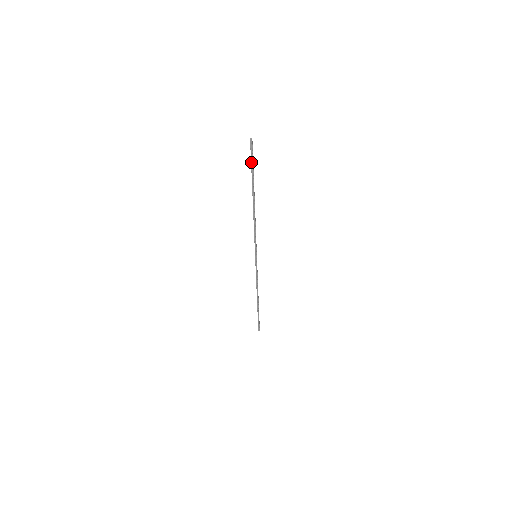
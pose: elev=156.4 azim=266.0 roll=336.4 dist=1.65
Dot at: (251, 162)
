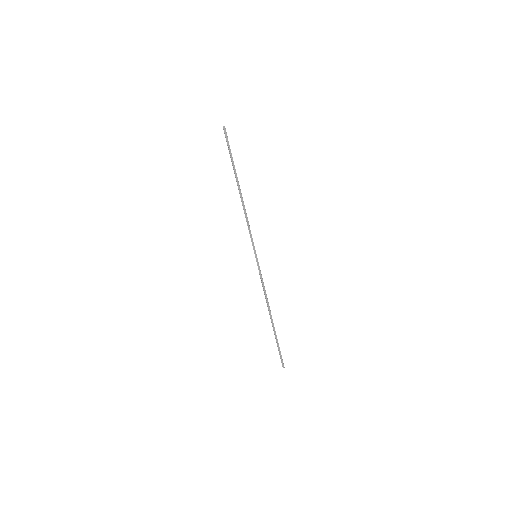
Dot at: (228, 148)
